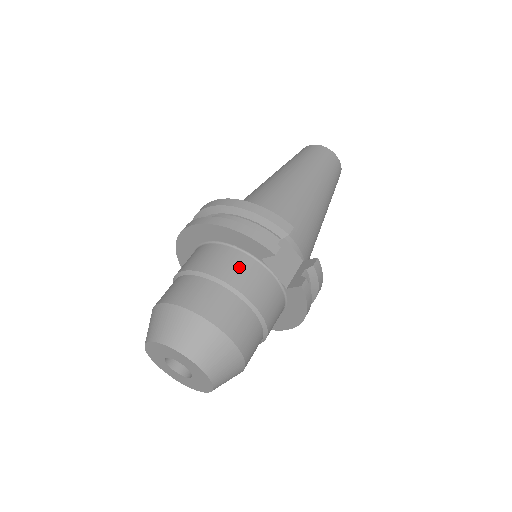
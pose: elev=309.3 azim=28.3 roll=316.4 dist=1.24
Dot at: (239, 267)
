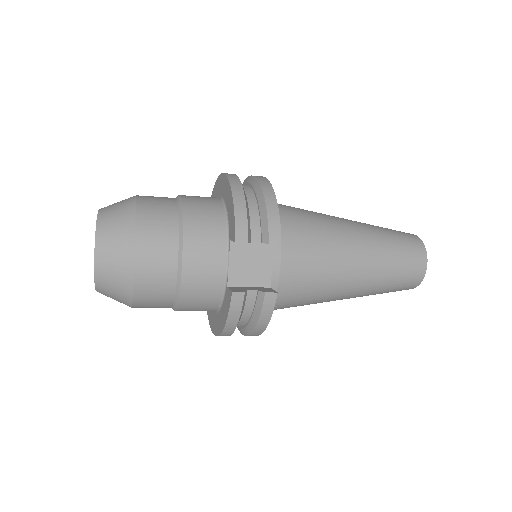
Dot at: (208, 227)
